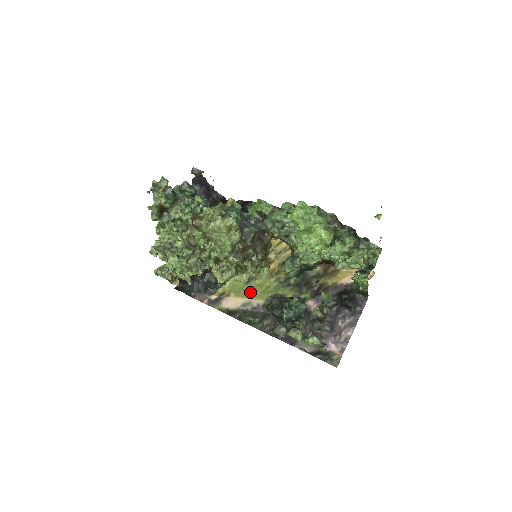
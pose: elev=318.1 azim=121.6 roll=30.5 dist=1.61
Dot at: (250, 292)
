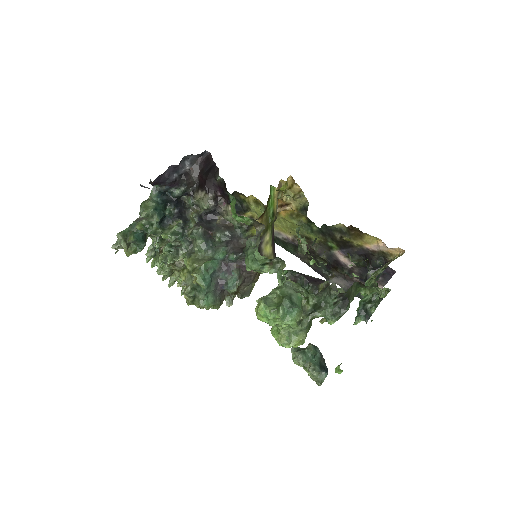
Dot at: (276, 225)
